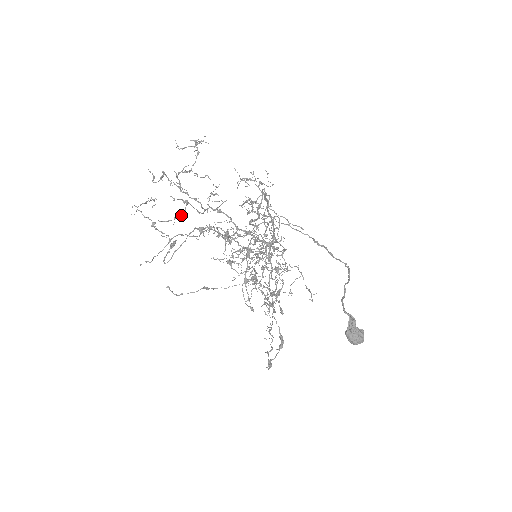
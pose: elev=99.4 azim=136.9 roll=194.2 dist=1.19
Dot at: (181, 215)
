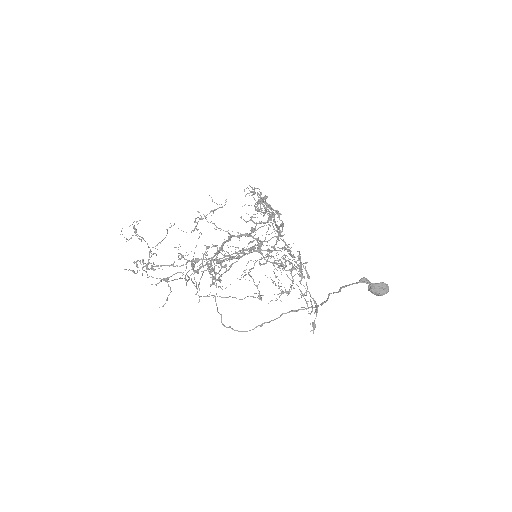
Dot at: (169, 294)
